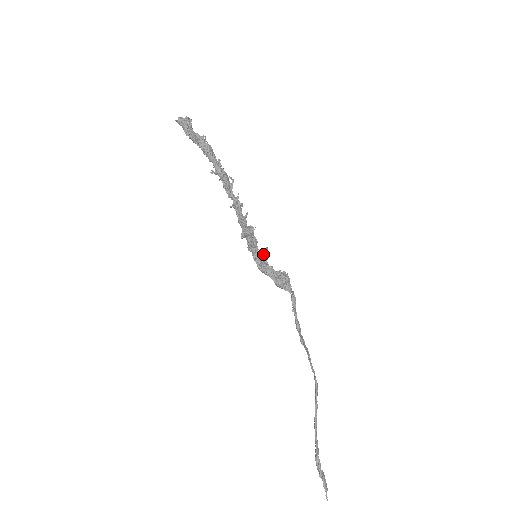
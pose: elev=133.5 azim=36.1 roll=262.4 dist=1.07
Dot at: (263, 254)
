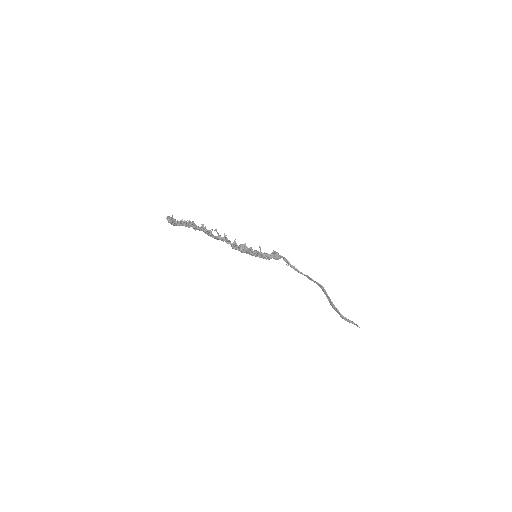
Dot at: occluded
